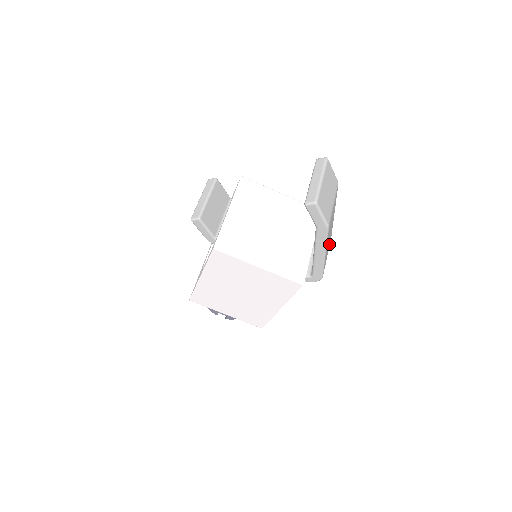
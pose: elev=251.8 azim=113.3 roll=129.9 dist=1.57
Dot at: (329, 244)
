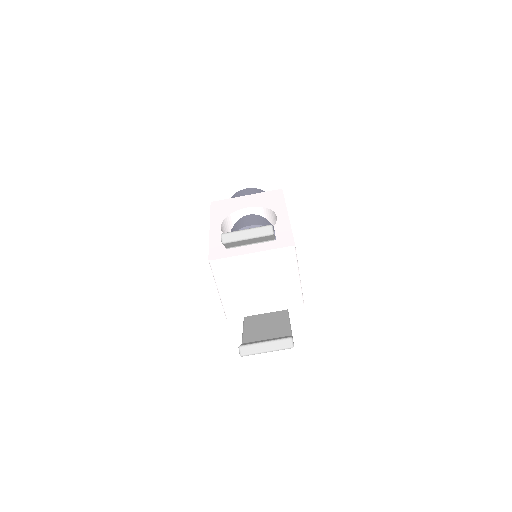
Dot at: occluded
